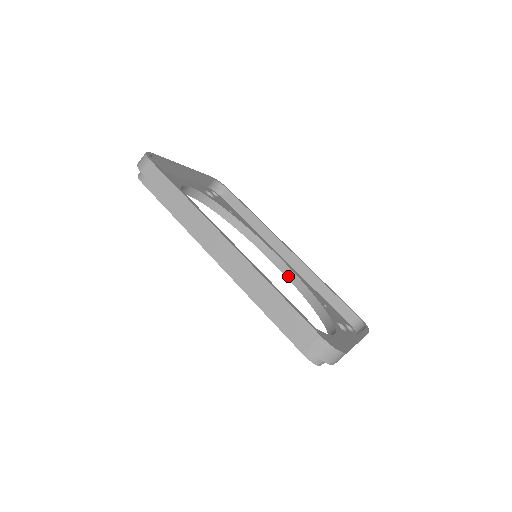
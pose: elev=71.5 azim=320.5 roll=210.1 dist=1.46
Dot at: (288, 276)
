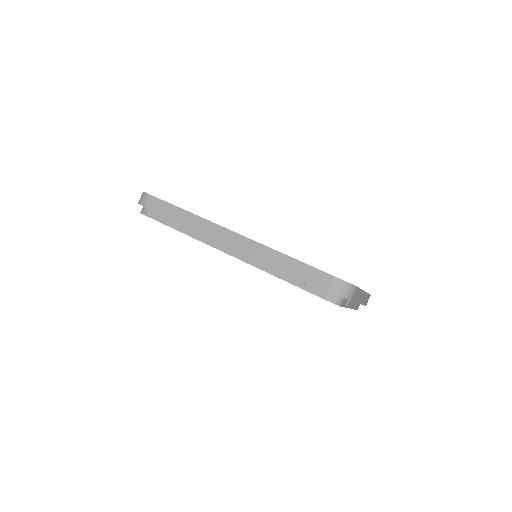
Dot at: occluded
